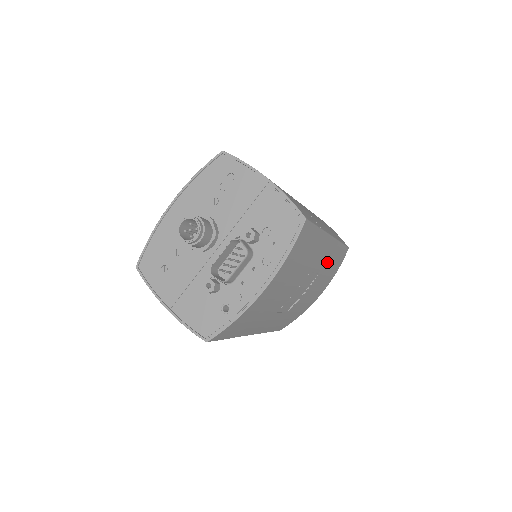
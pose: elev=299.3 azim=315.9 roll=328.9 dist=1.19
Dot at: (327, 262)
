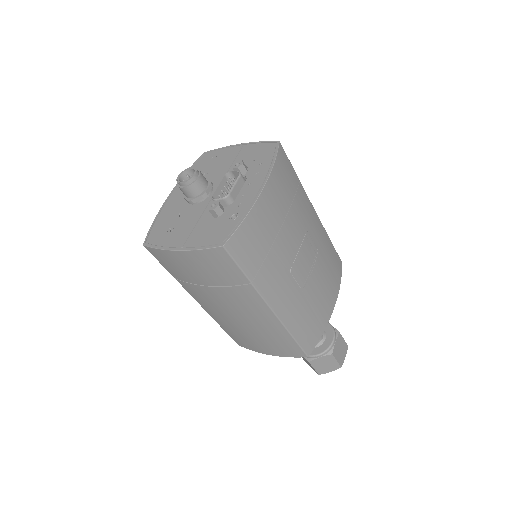
Dot at: (322, 245)
